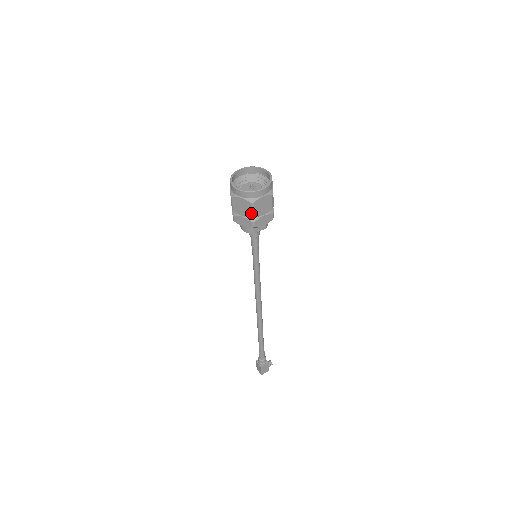
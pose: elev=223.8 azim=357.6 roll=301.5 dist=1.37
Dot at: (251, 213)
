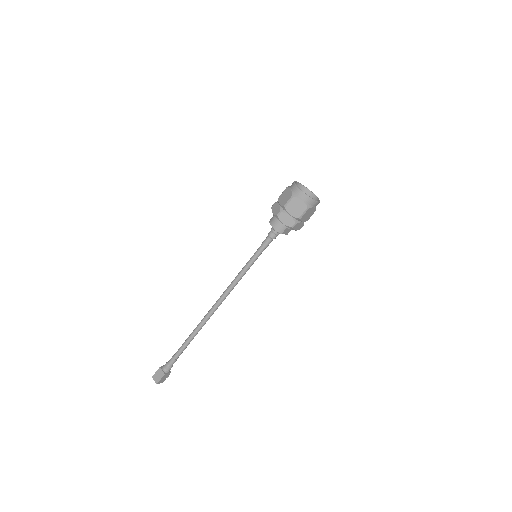
Dot at: (301, 215)
